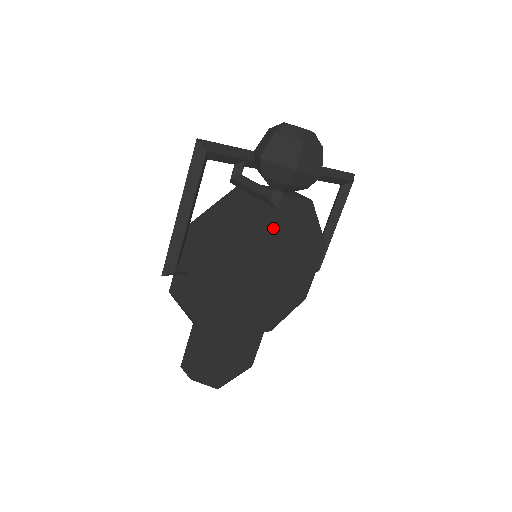
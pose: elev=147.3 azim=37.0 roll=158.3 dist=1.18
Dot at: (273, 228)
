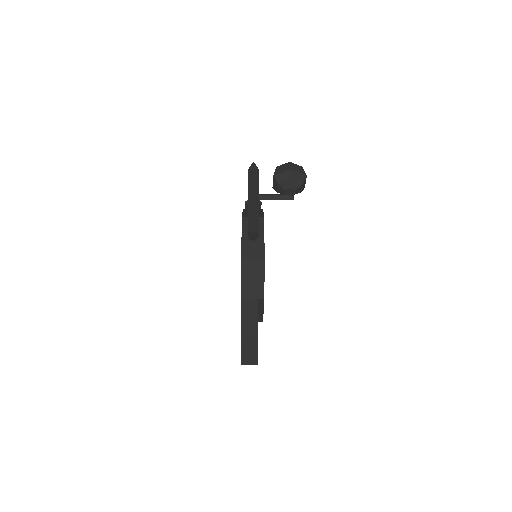
Dot at: occluded
